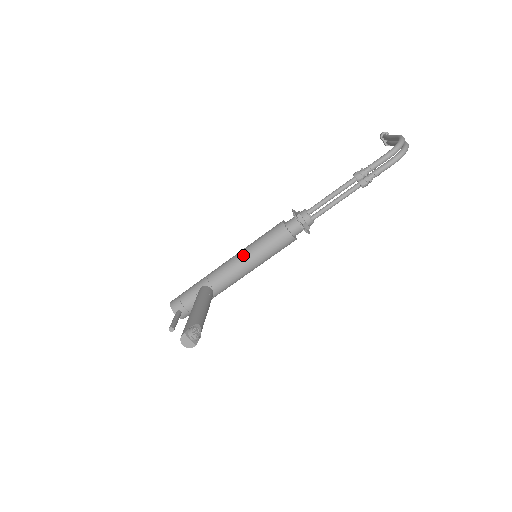
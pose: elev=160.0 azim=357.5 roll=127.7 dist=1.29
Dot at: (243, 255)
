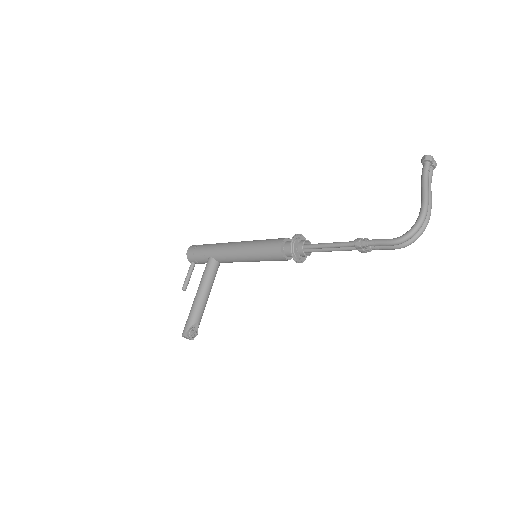
Dot at: (244, 254)
